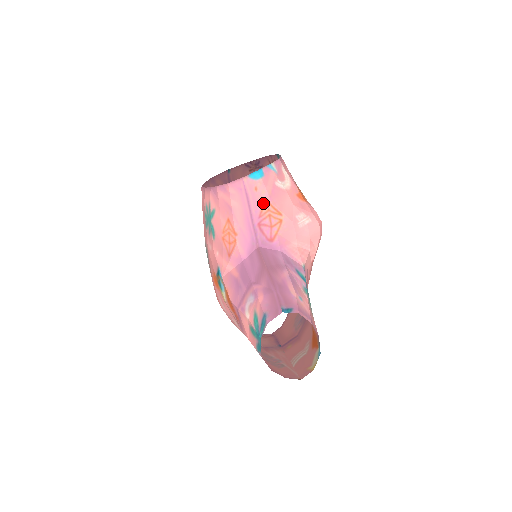
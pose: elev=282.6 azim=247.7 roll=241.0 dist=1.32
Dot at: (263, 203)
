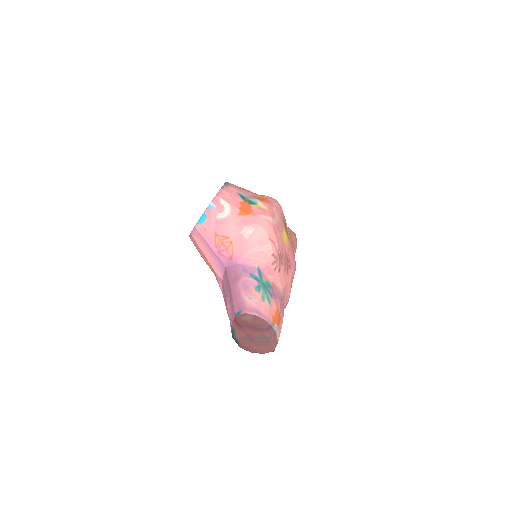
Dot at: (214, 237)
